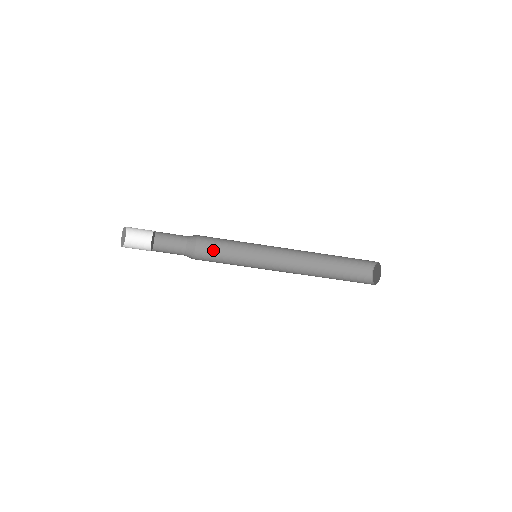
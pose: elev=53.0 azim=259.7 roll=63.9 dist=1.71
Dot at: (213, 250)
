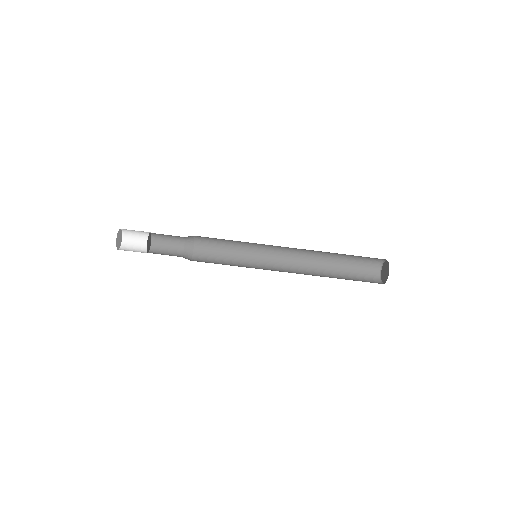
Dot at: (212, 253)
